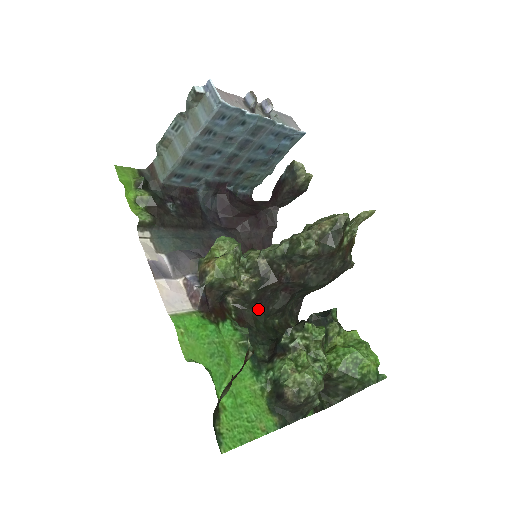
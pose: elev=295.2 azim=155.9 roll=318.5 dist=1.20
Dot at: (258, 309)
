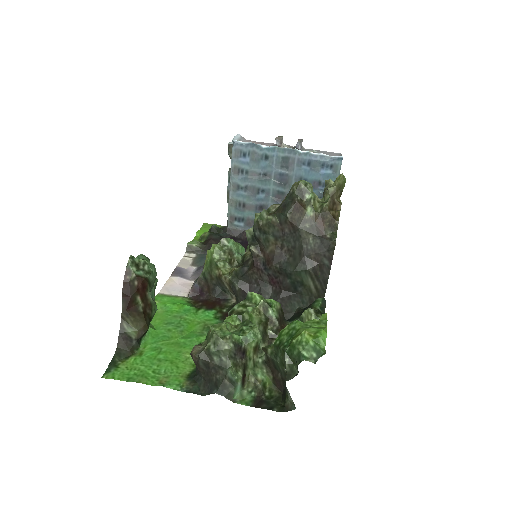
Dot at: occluded
